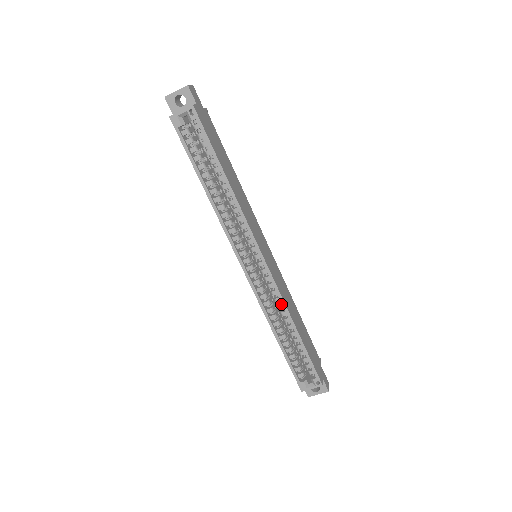
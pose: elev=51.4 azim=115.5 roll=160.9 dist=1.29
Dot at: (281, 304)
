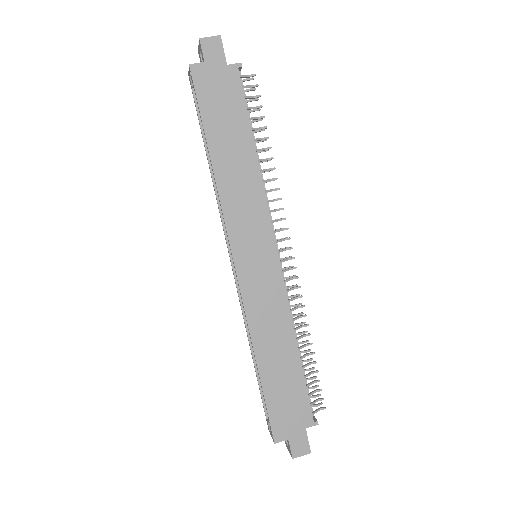
Dot at: (250, 322)
